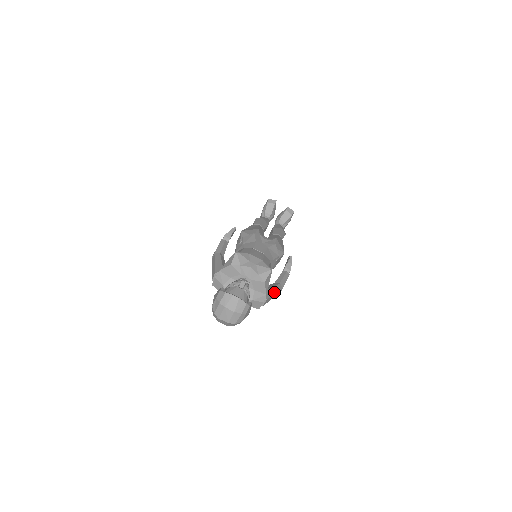
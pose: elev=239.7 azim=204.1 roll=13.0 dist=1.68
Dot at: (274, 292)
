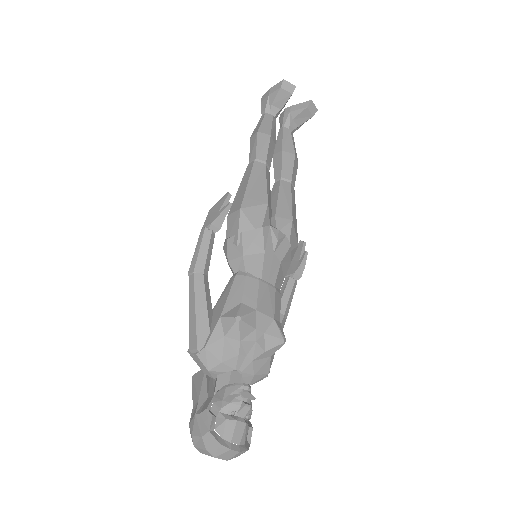
Dot at: occluded
